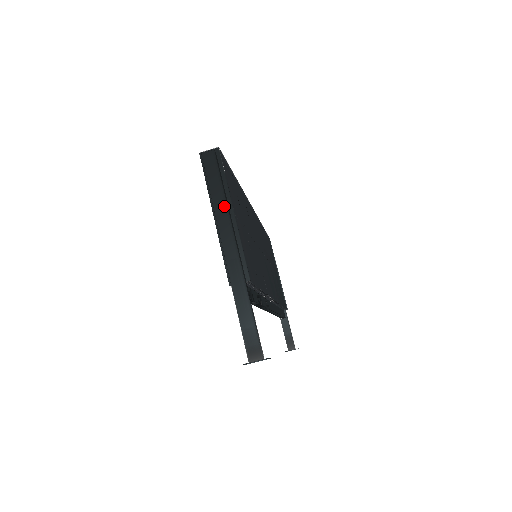
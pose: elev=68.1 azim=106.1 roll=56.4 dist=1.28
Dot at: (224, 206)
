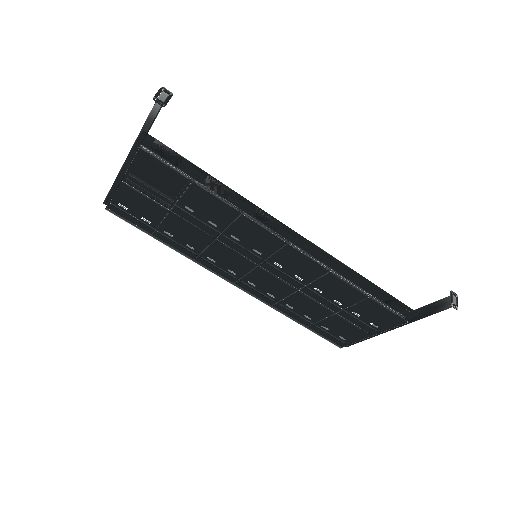
Dot at: occluded
